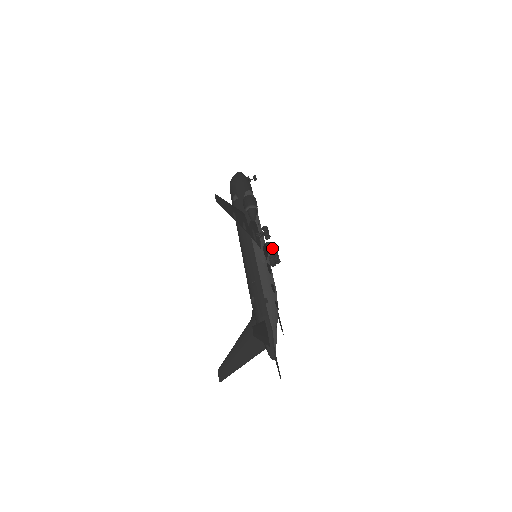
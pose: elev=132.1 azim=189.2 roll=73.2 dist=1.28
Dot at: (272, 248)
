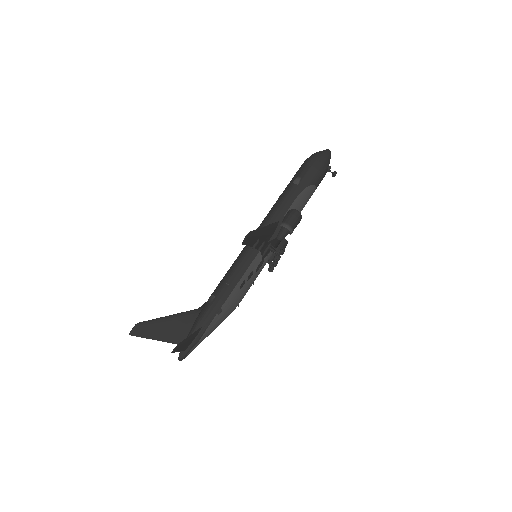
Dot at: occluded
